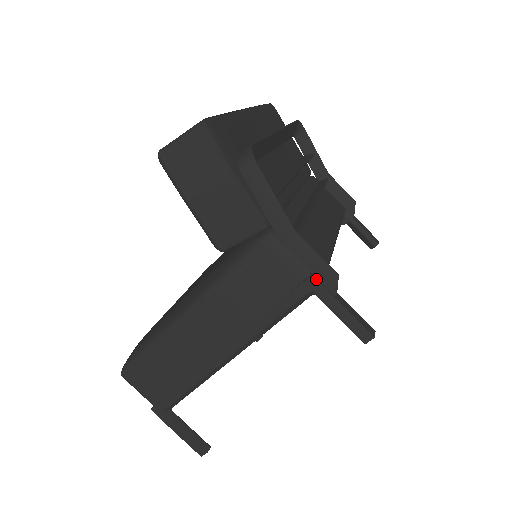
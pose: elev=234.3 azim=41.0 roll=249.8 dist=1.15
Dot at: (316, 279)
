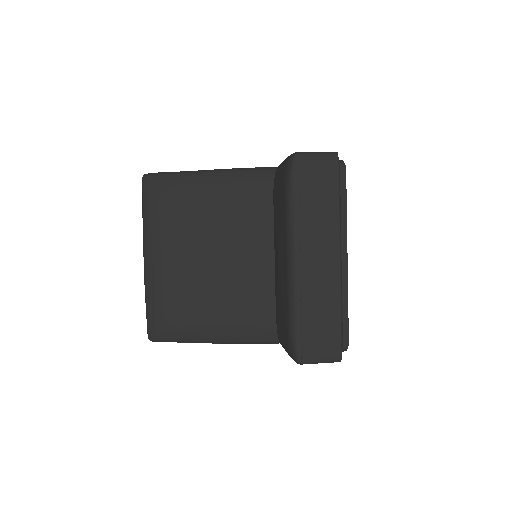
Dot at: occluded
